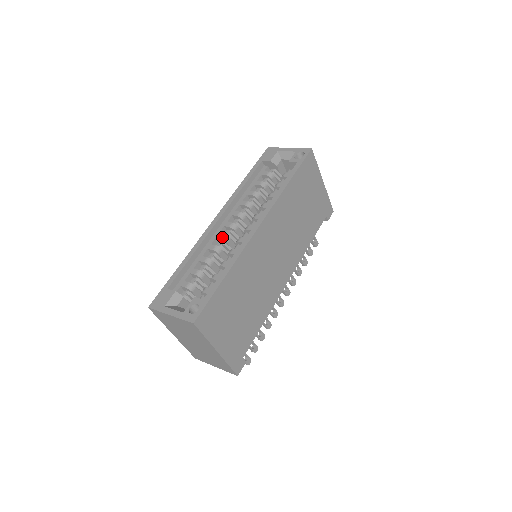
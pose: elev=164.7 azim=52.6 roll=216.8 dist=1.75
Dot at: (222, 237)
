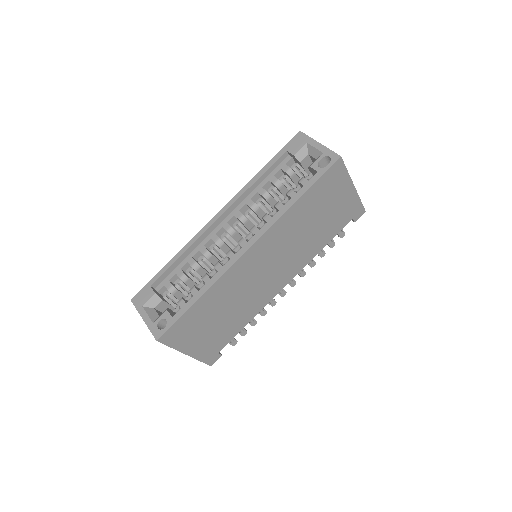
Dot at: (216, 241)
